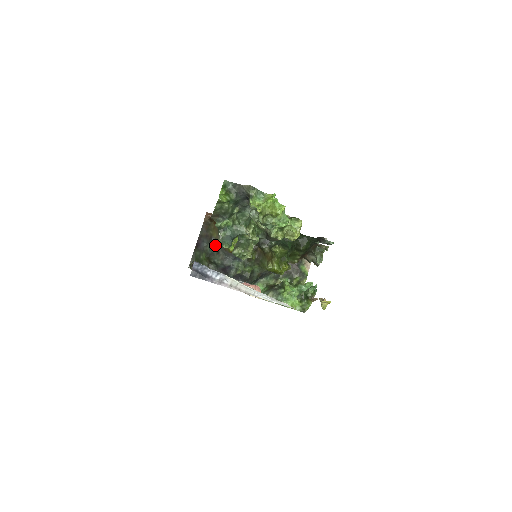
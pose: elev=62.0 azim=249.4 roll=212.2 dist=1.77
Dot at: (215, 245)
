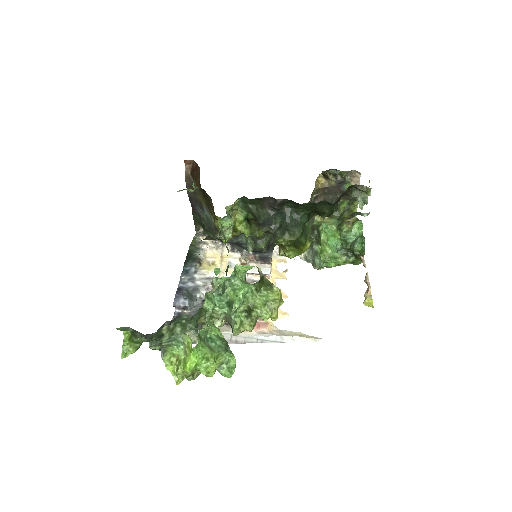
Dot at: (209, 218)
